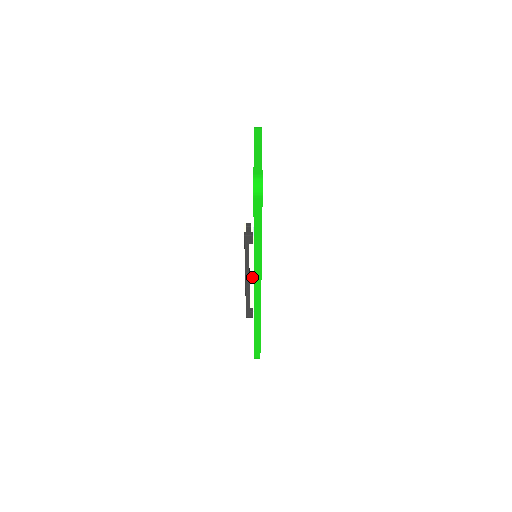
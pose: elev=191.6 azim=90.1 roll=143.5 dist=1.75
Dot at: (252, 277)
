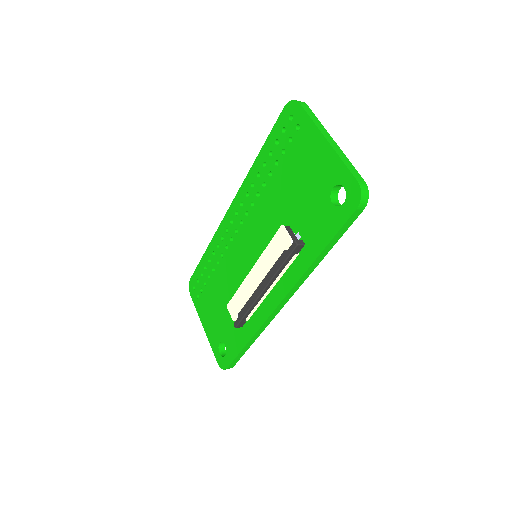
Dot at: (272, 287)
